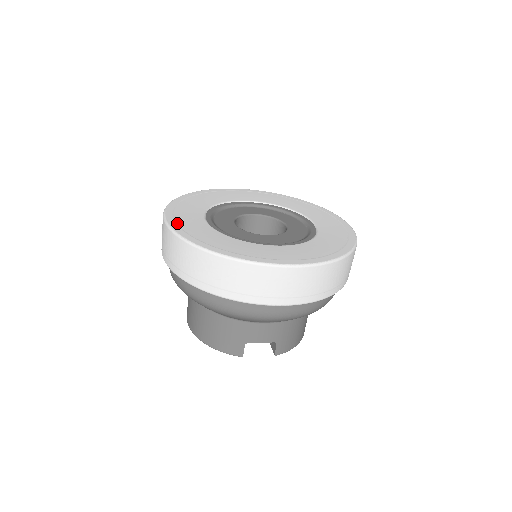
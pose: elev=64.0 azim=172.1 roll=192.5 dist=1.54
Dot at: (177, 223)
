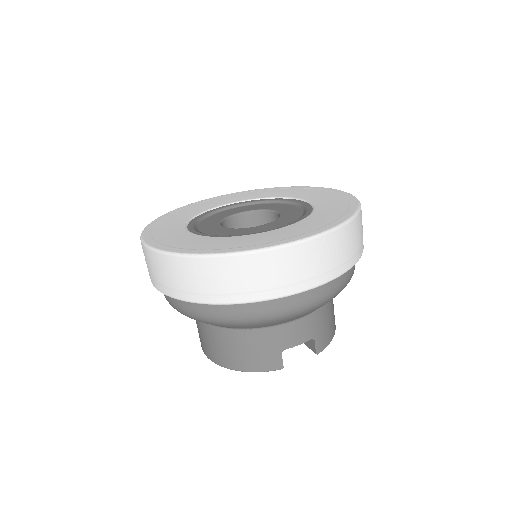
Dot at: (161, 243)
